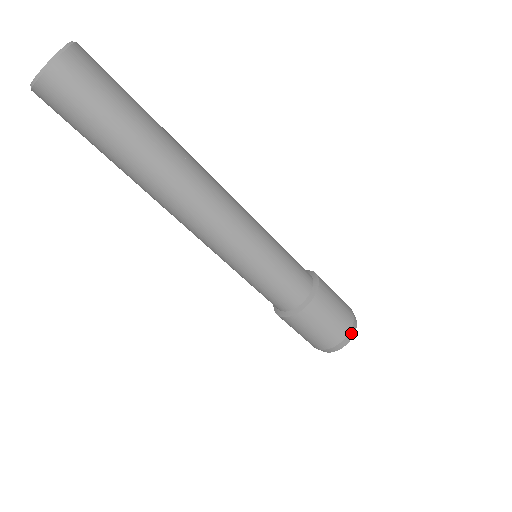
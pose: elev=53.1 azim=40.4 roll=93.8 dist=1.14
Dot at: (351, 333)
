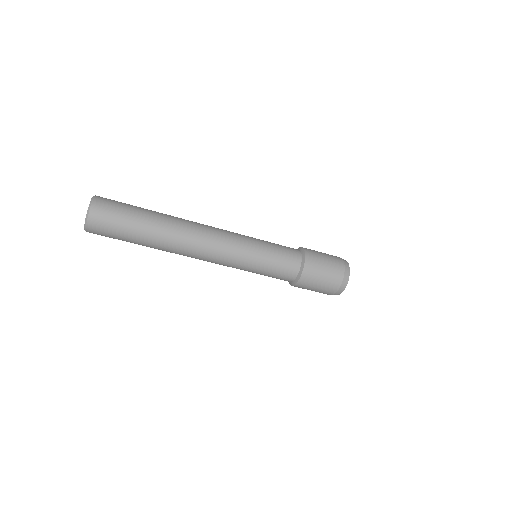
Dot at: (337, 293)
